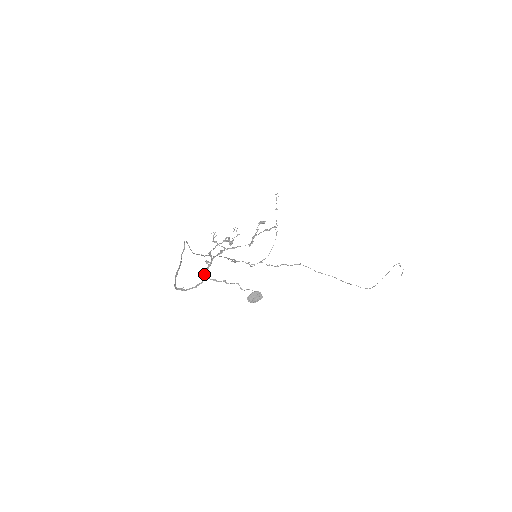
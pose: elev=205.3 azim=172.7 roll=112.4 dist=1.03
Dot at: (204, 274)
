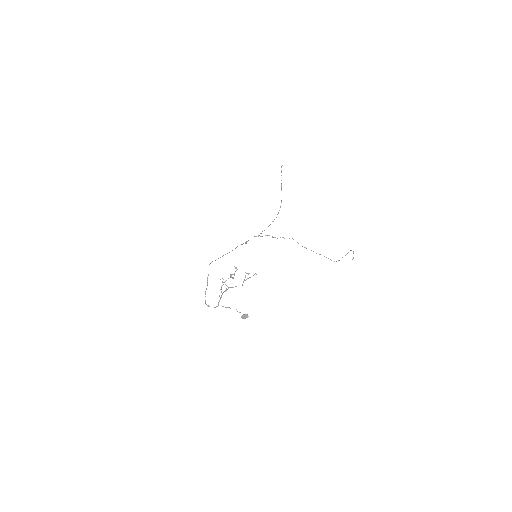
Dot at: (218, 303)
